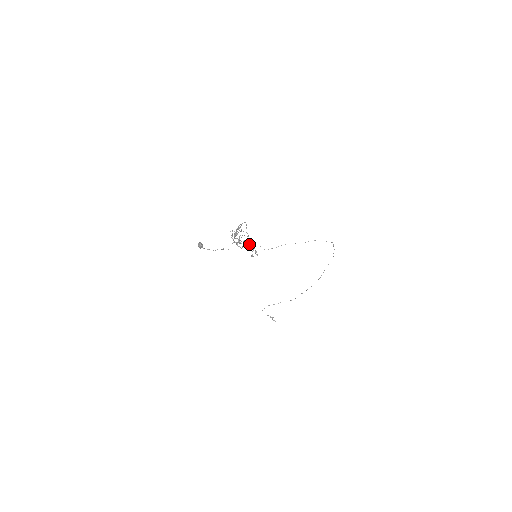
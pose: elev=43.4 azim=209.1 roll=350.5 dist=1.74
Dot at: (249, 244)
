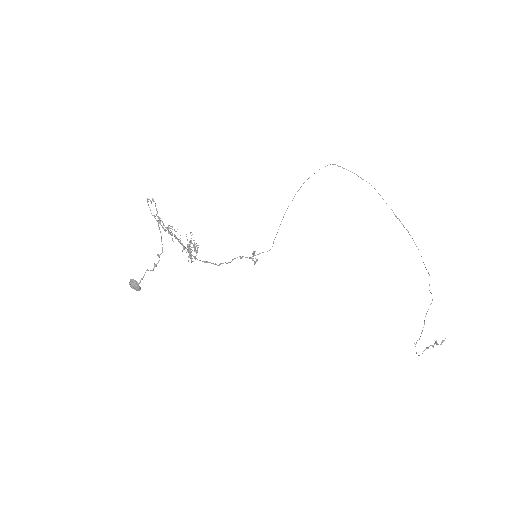
Dot at: occluded
